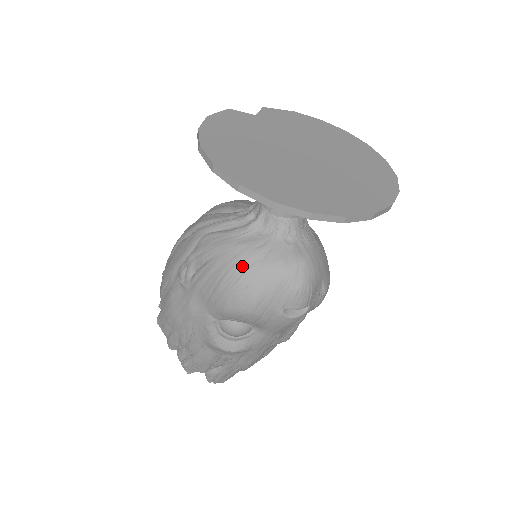
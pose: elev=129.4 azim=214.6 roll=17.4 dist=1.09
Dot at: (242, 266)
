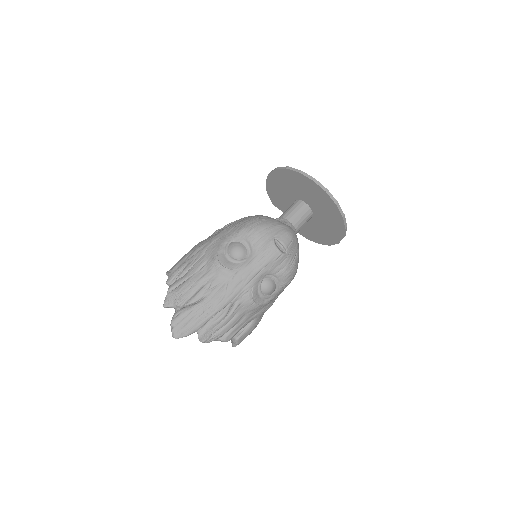
Dot at: (263, 216)
